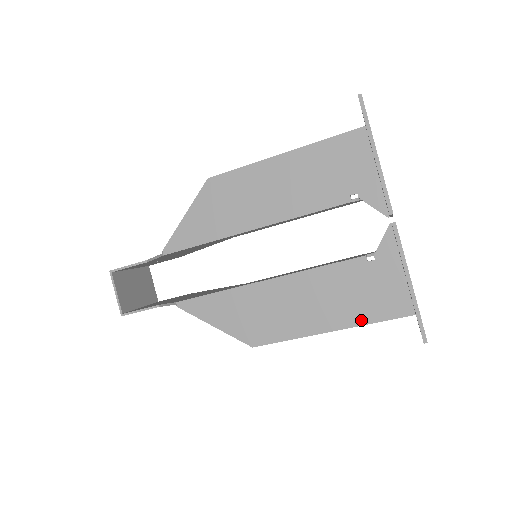
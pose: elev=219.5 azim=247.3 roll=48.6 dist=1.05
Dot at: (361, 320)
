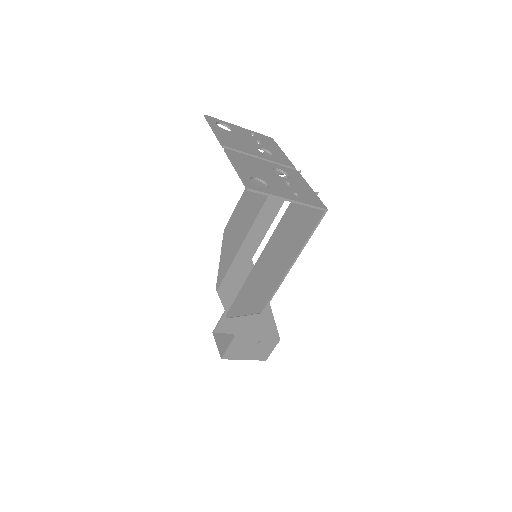
Dot at: (302, 242)
